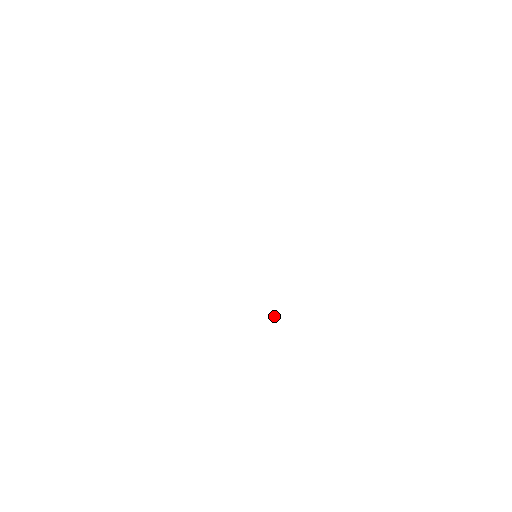
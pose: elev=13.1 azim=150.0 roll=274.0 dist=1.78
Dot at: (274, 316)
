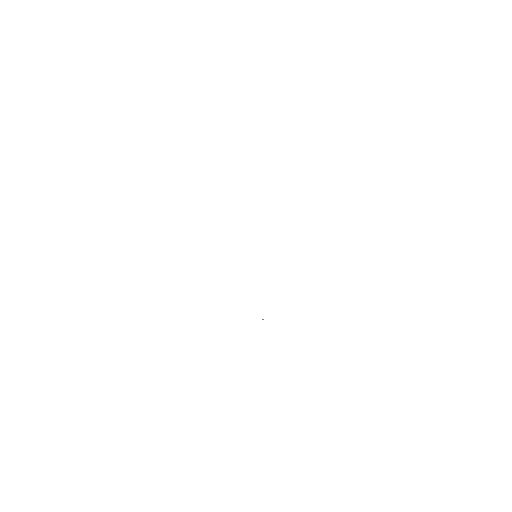
Dot at: occluded
